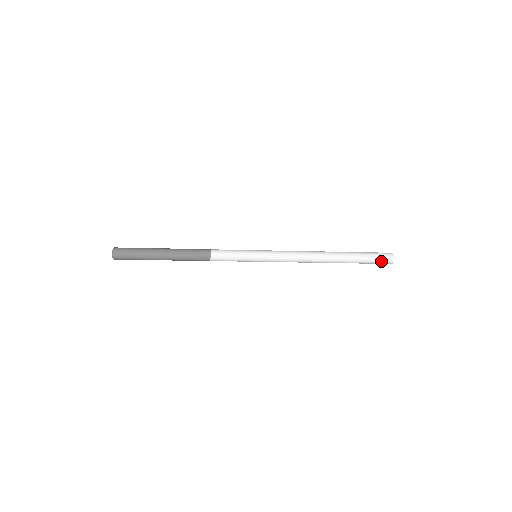
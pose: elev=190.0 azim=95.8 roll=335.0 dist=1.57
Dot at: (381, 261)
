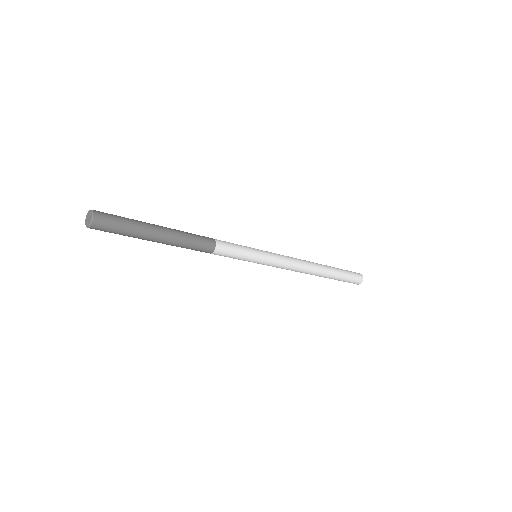
Dot at: (355, 275)
